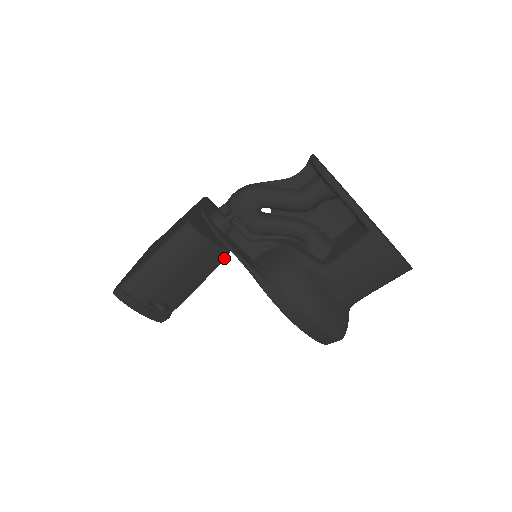
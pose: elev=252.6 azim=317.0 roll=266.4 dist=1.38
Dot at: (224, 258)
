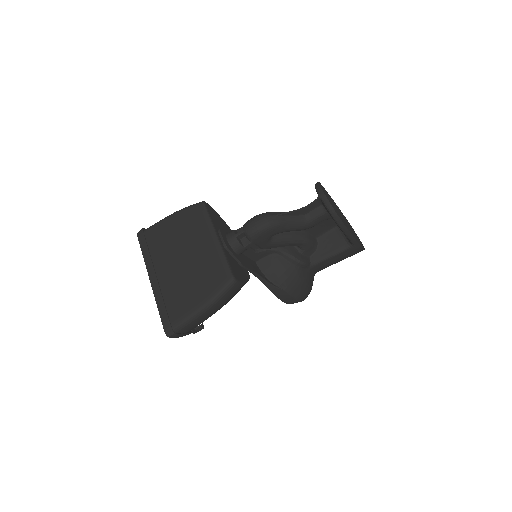
Dot at: occluded
